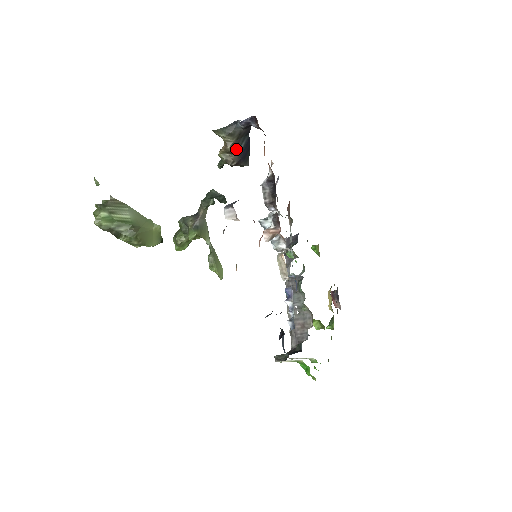
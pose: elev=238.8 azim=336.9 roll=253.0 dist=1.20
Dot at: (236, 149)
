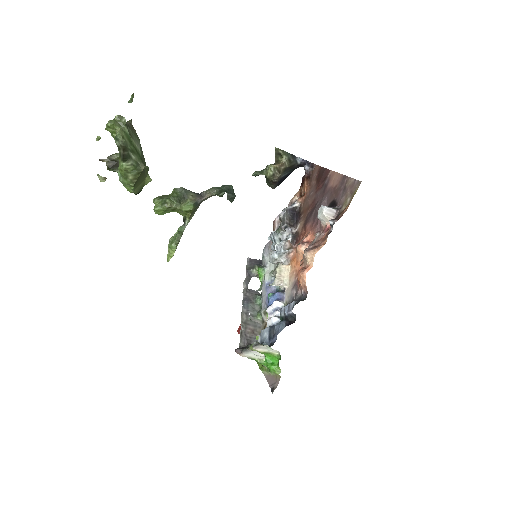
Dot at: (283, 173)
